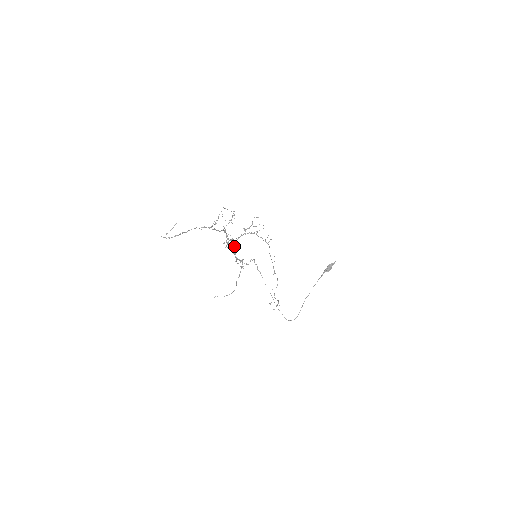
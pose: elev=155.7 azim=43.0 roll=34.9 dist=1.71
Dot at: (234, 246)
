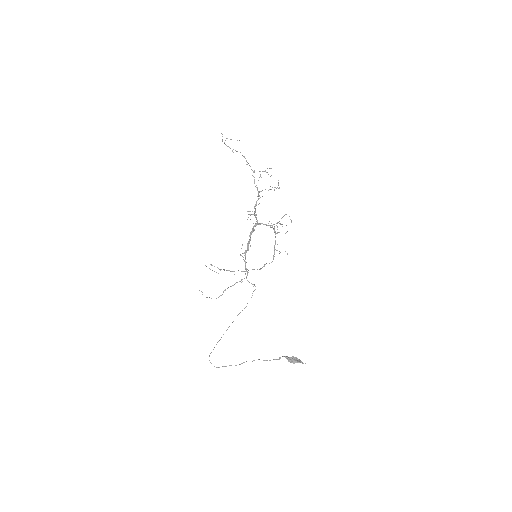
Dot at: (253, 227)
